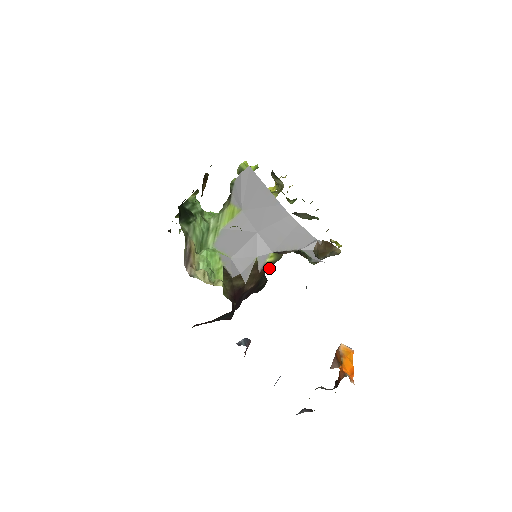
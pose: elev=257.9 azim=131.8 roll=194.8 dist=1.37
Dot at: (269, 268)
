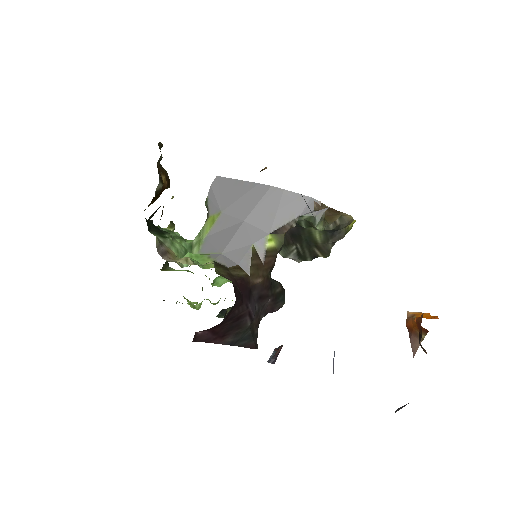
Dot at: (274, 258)
